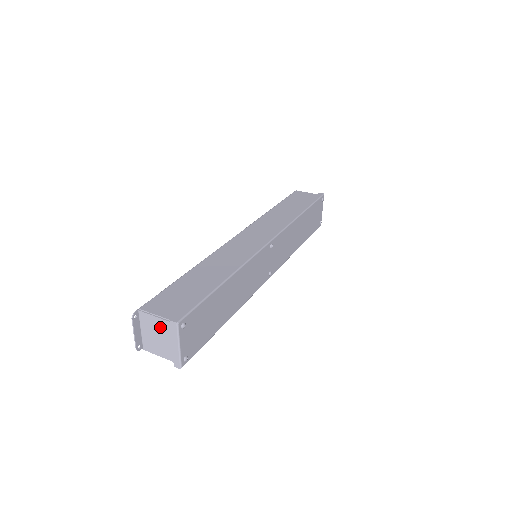
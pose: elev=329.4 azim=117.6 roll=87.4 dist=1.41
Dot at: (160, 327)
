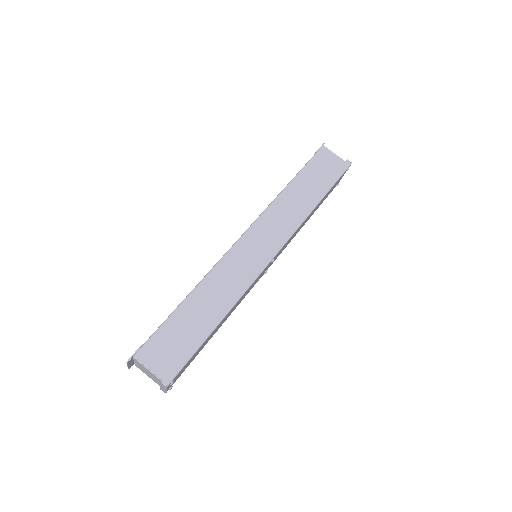
Dot at: (151, 374)
